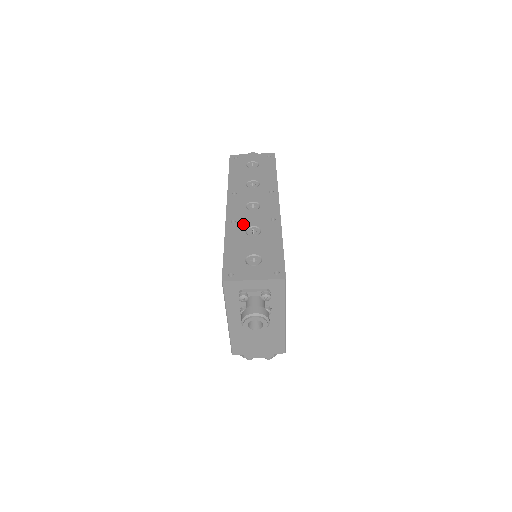
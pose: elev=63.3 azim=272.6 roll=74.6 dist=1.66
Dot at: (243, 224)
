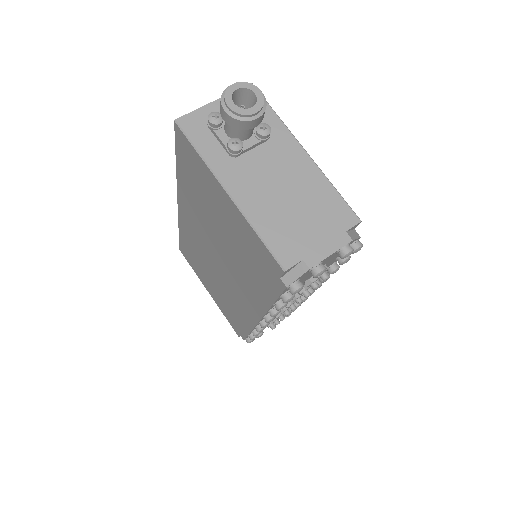
Dot at: occluded
